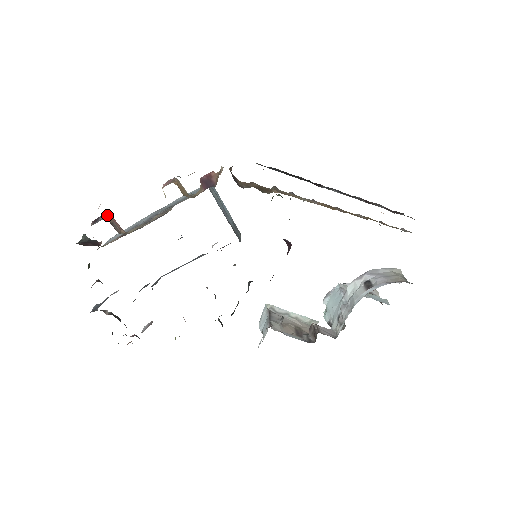
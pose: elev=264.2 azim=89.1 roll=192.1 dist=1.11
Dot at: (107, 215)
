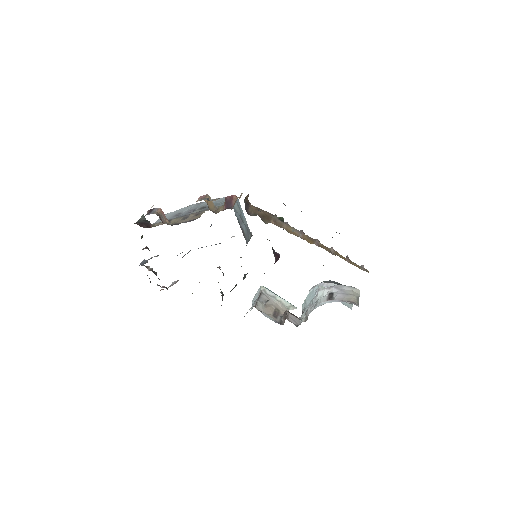
Dot at: (158, 209)
